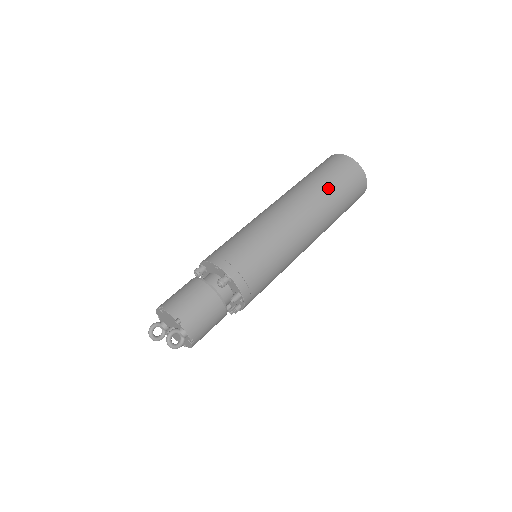
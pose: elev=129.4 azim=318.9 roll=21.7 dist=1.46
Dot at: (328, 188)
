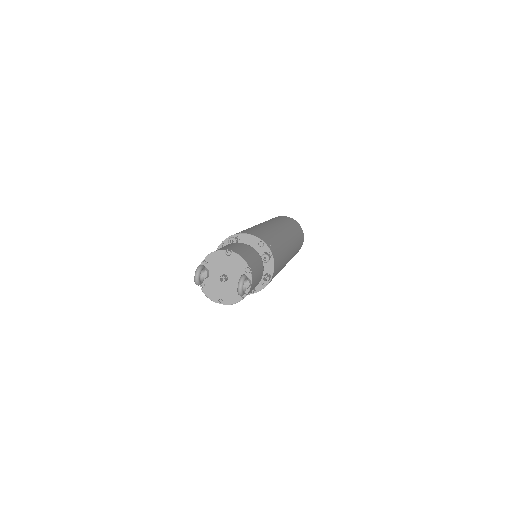
Dot at: (297, 235)
